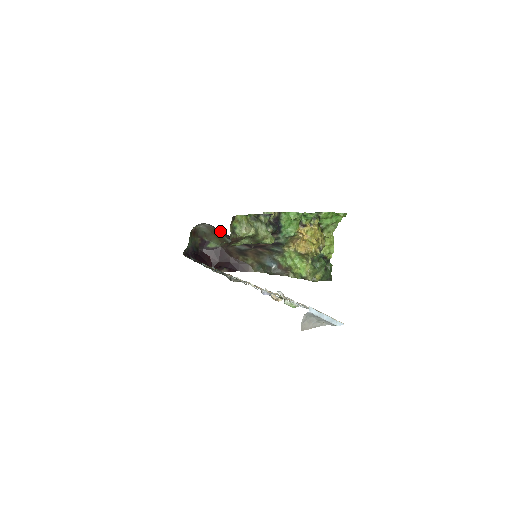
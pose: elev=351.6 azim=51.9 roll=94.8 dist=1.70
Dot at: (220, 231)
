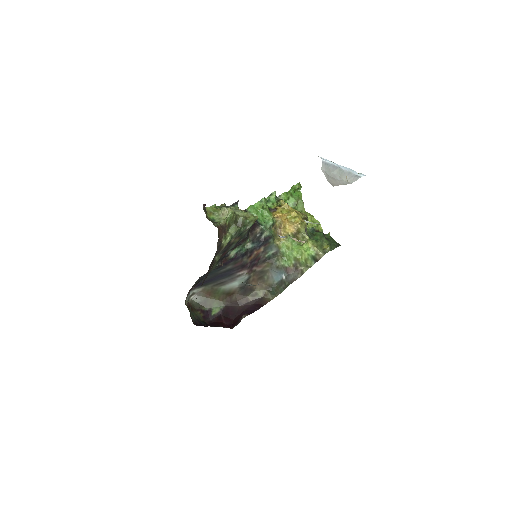
Dot at: (212, 284)
